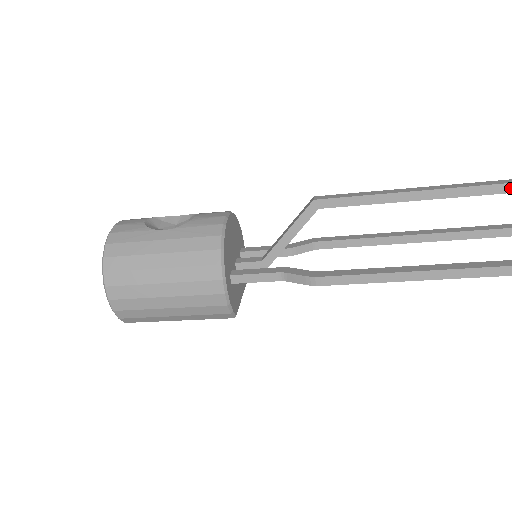
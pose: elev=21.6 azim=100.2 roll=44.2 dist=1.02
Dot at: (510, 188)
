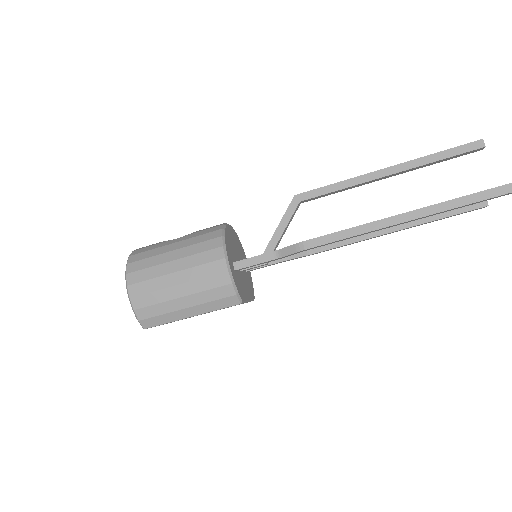
Dot at: (447, 154)
